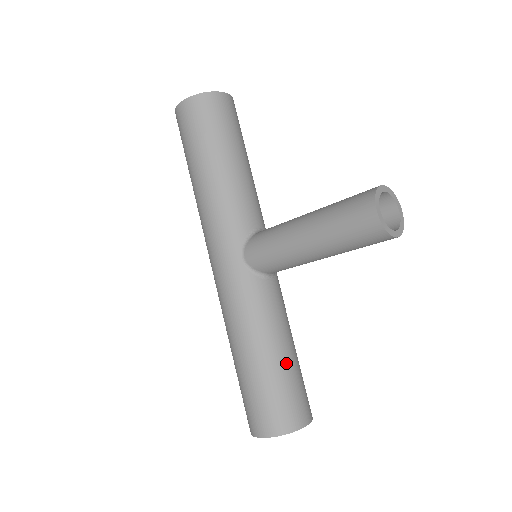
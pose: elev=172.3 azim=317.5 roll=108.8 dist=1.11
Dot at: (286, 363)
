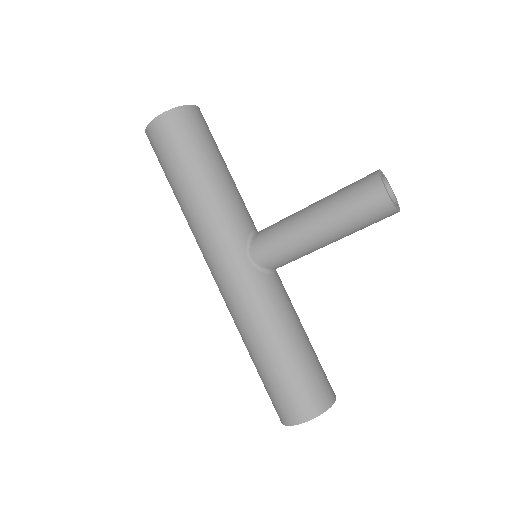
Dot at: (307, 348)
